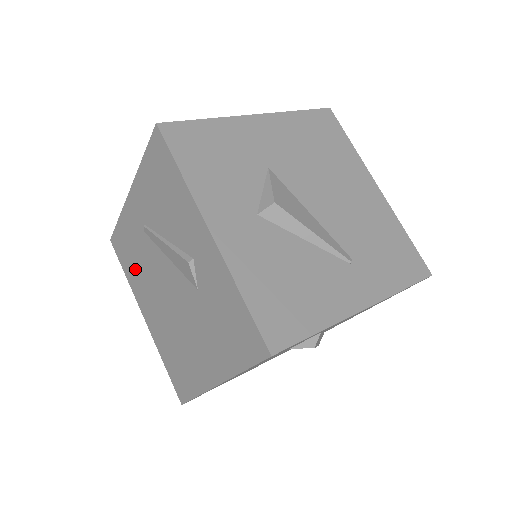
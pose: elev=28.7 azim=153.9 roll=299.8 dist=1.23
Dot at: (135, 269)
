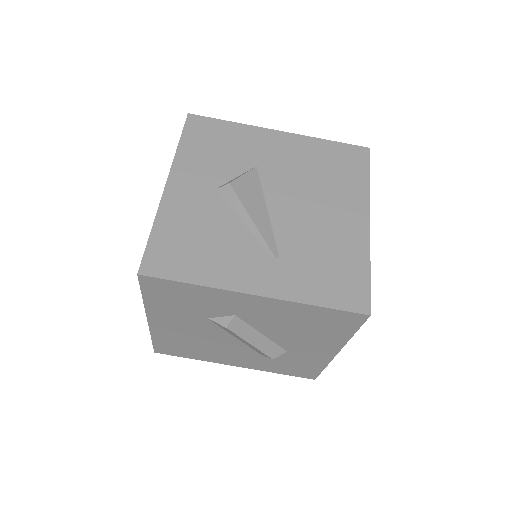
Dot at: occluded
